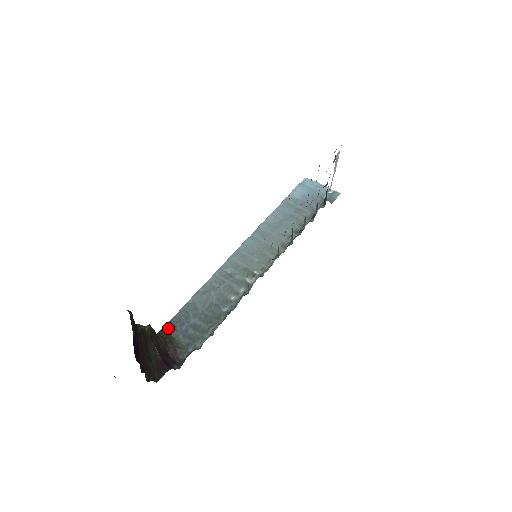
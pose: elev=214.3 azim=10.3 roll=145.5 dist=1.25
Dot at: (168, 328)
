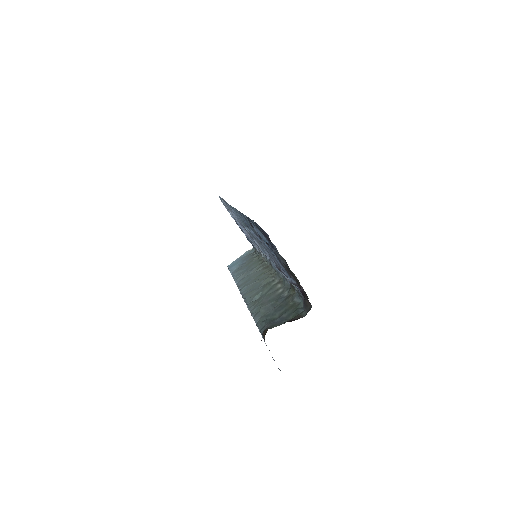
Dot at: occluded
